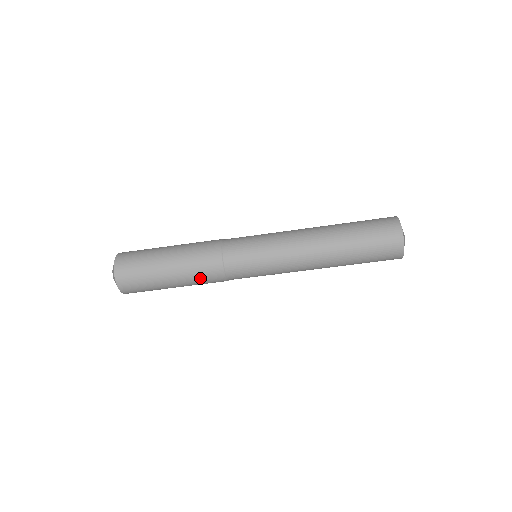
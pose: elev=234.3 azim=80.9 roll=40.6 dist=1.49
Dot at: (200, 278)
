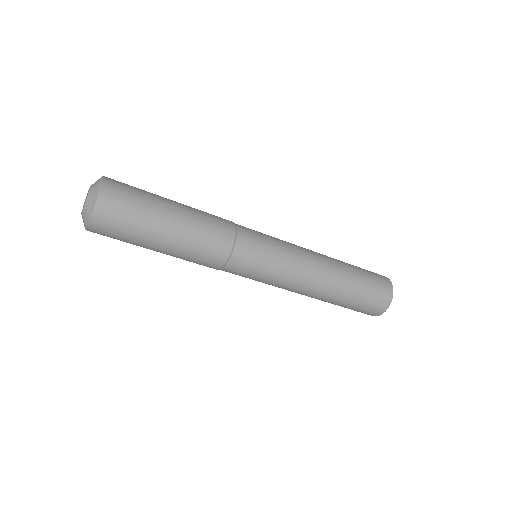
Dot at: (189, 261)
